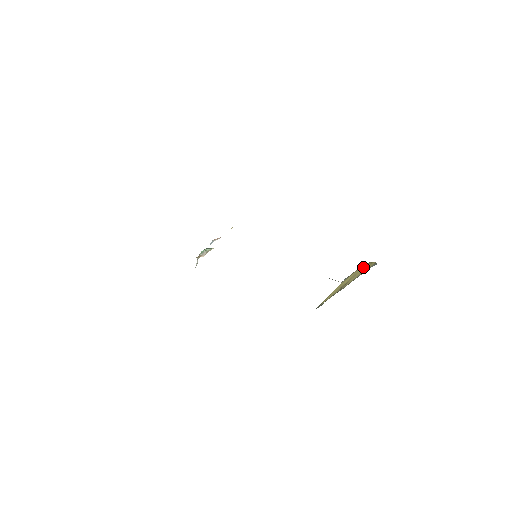
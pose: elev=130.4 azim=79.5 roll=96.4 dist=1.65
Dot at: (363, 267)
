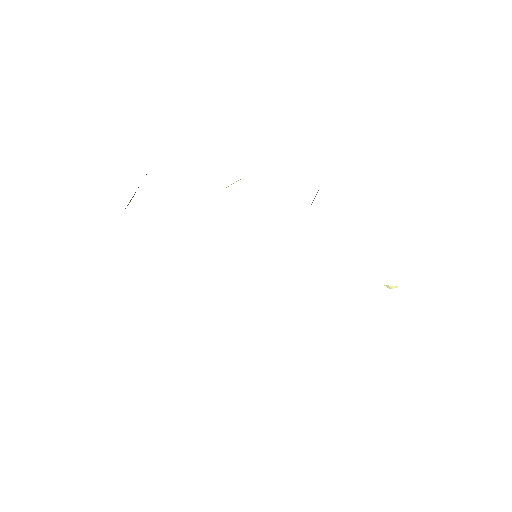
Dot at: occluded
